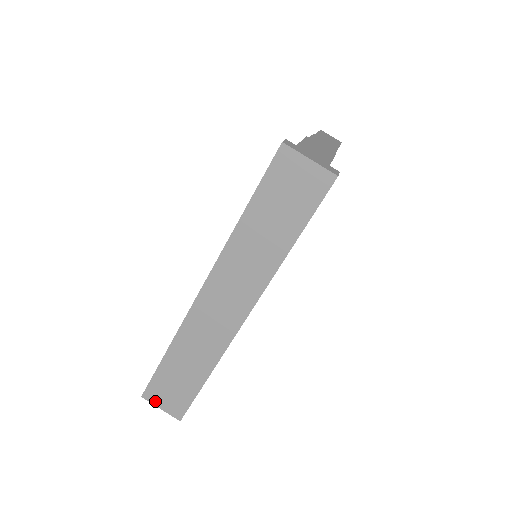
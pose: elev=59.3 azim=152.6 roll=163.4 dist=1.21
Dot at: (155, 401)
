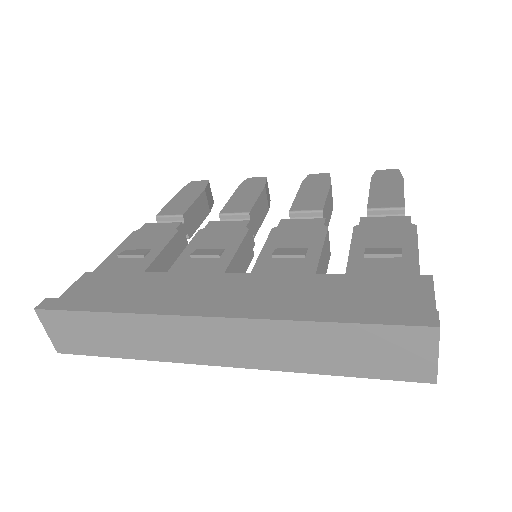
Dot at: (47, 323)
